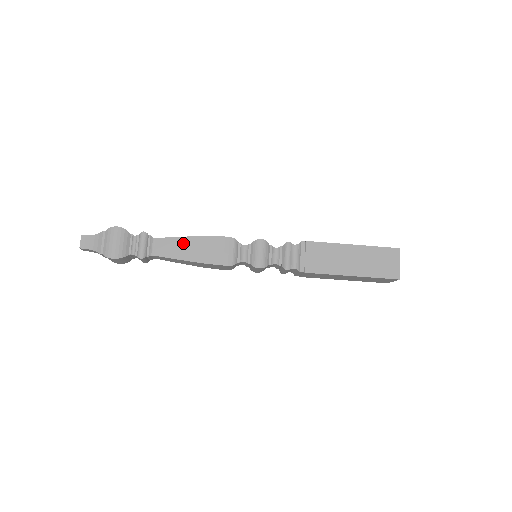
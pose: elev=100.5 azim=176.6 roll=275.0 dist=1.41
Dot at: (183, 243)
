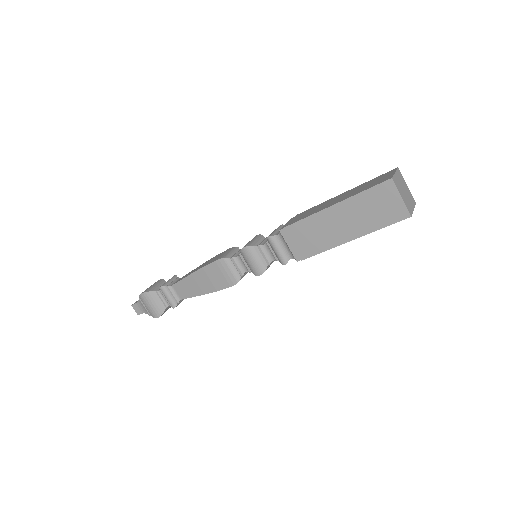
Dot at: (191, 281)
